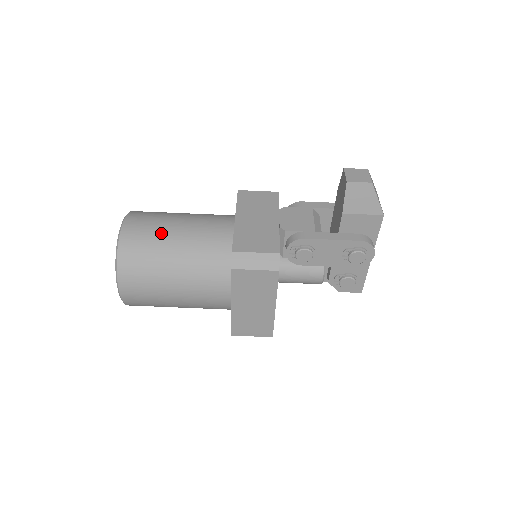
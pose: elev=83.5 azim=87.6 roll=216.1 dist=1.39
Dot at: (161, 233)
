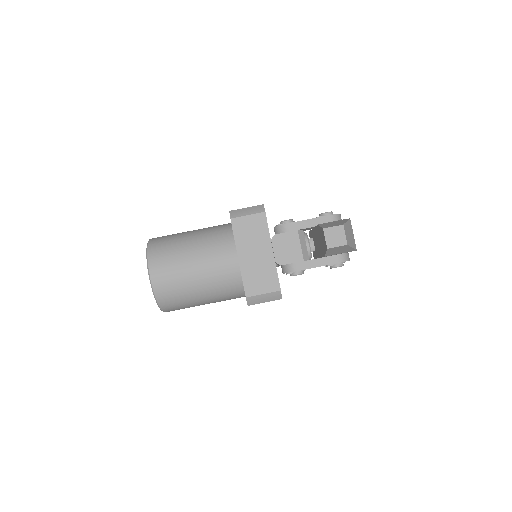
Dot at: (184, 280)
